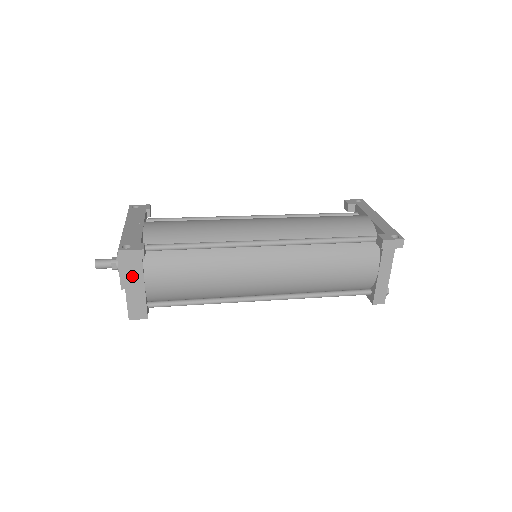
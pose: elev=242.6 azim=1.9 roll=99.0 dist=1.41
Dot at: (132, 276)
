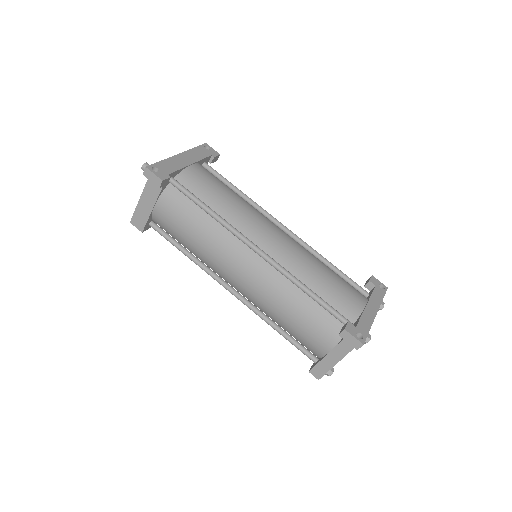
Dot at: (149, 193)
